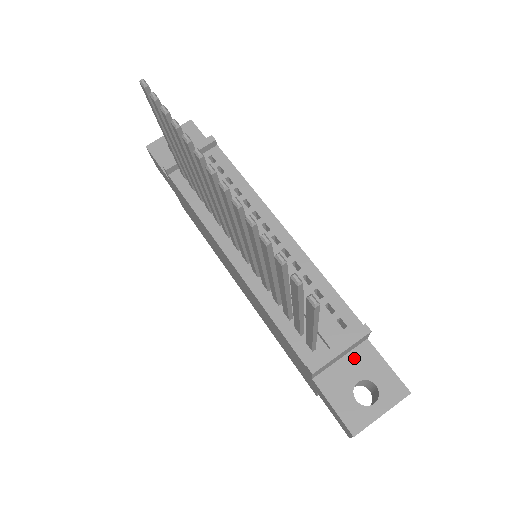
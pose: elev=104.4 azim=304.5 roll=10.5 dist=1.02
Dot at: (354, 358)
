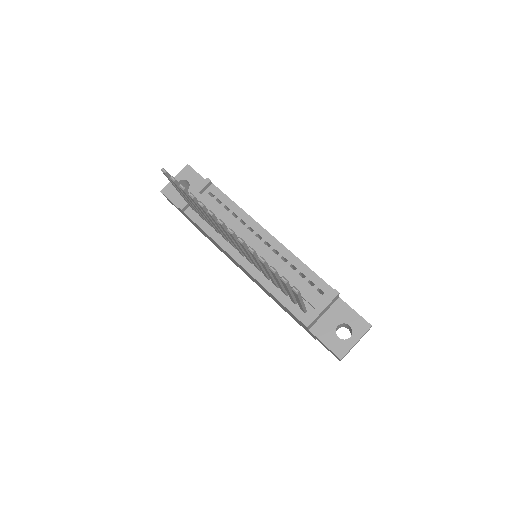
Dot at: (333, 311)
